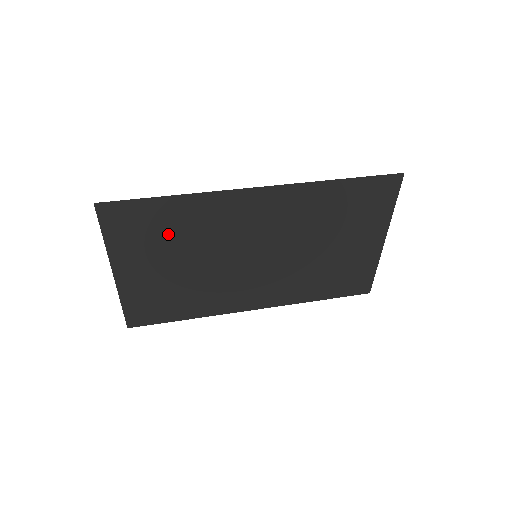
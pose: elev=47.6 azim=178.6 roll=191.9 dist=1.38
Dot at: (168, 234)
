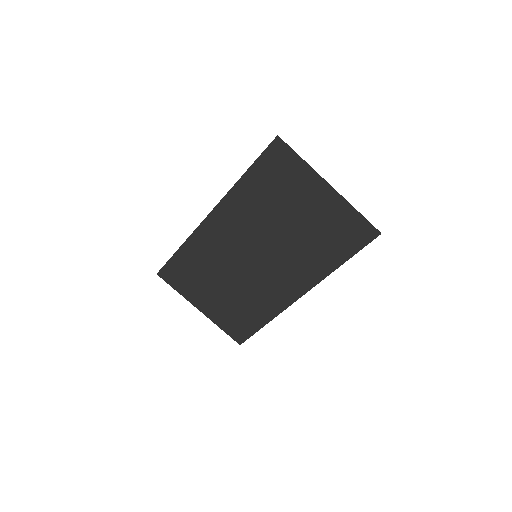
Dot at: (198, 271)
